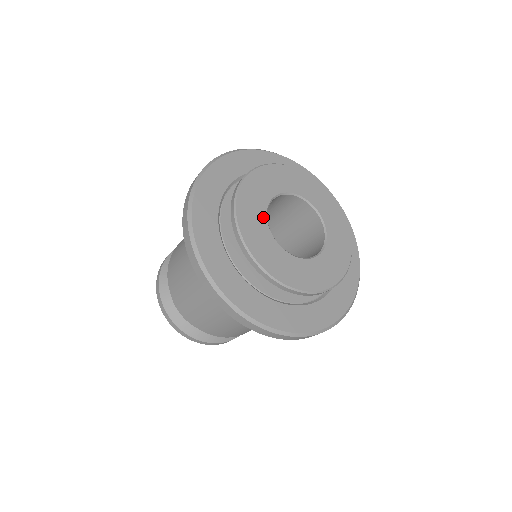
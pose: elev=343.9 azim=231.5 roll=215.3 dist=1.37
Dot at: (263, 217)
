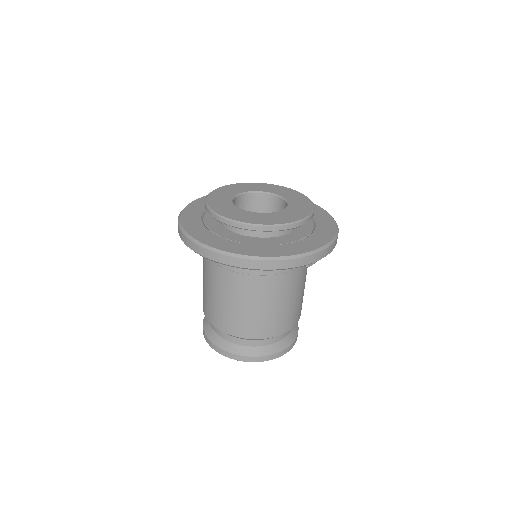
Dot at: (236, 208)
